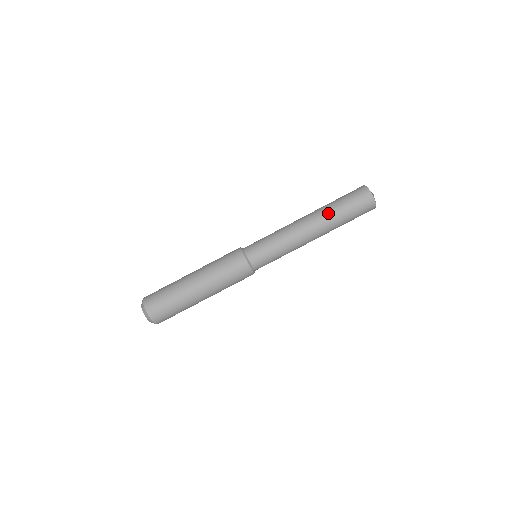
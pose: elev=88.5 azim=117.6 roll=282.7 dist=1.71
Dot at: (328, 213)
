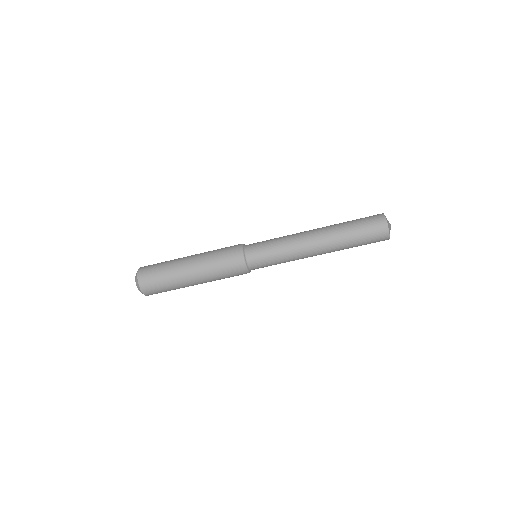
Dot at: occluded
